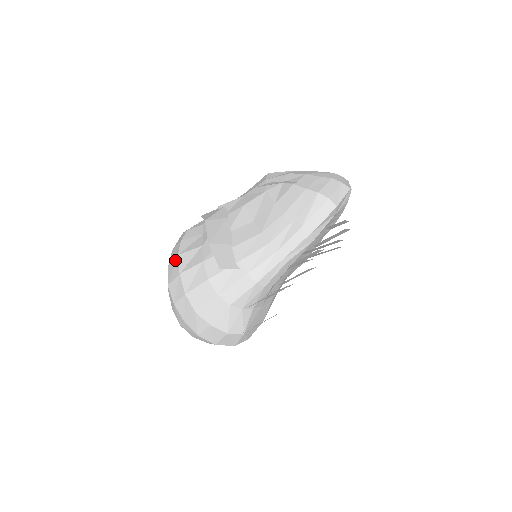
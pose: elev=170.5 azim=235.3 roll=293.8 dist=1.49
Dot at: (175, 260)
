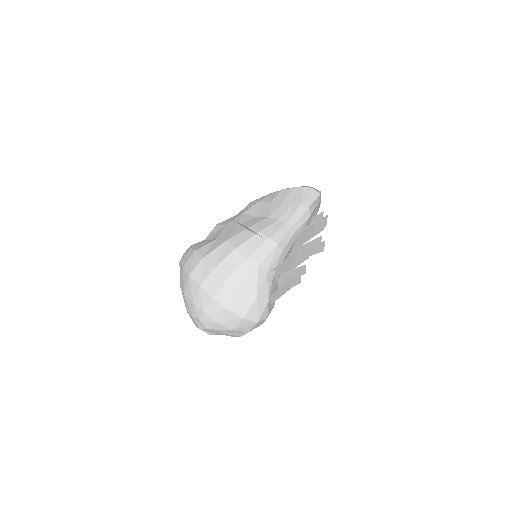
Dot at: (192, 255)
